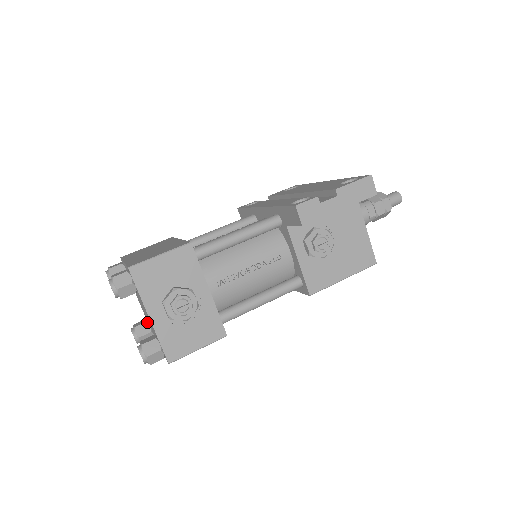
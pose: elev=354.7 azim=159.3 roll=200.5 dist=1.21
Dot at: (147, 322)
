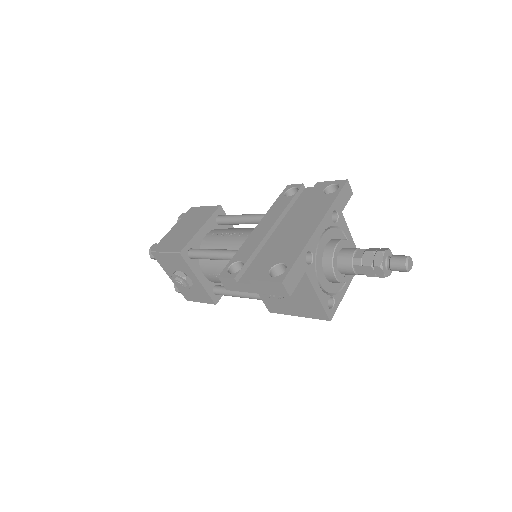
Dot at: occluded
